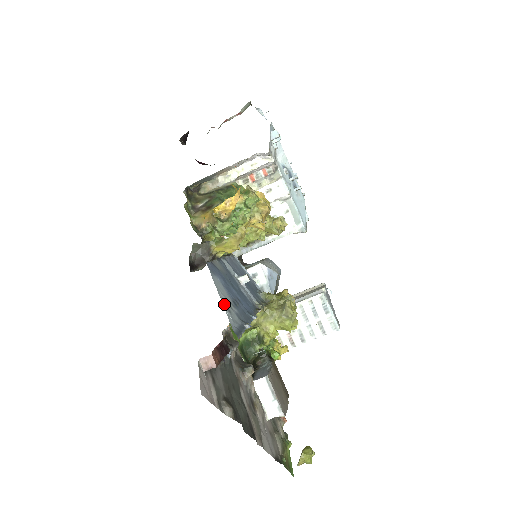
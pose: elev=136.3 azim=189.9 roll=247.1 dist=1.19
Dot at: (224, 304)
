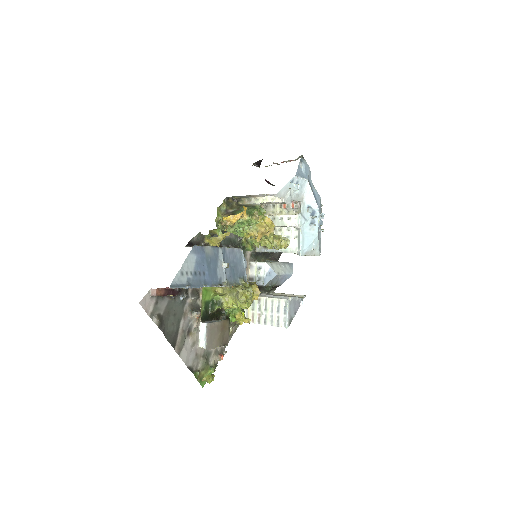
Dot at: (181, 270)
